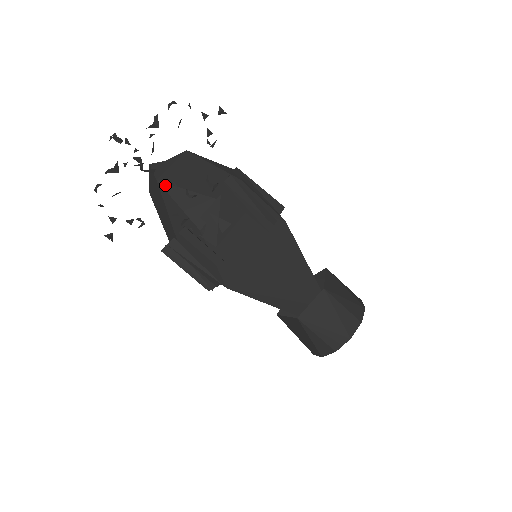
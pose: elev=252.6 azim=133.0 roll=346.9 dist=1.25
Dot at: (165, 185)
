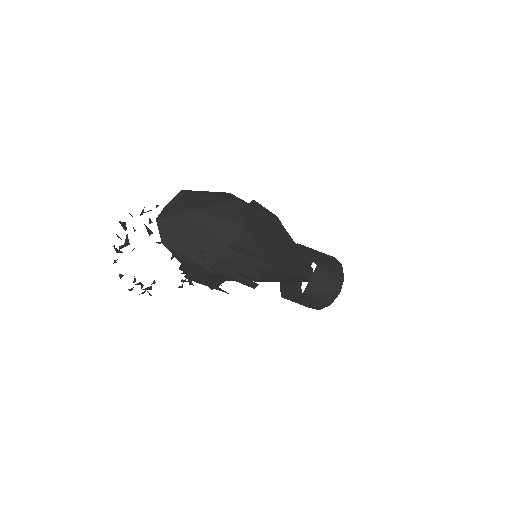
Dot at: (169, 249)
